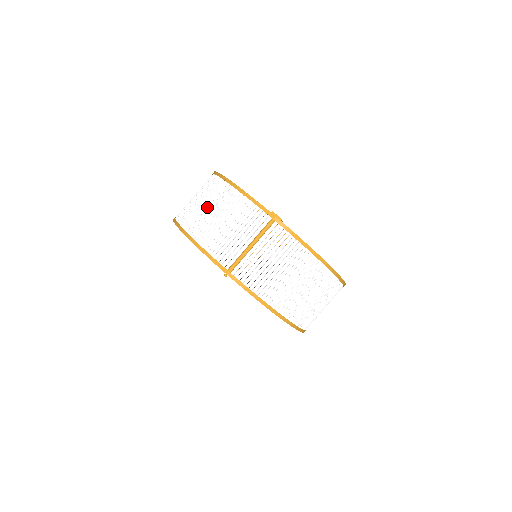
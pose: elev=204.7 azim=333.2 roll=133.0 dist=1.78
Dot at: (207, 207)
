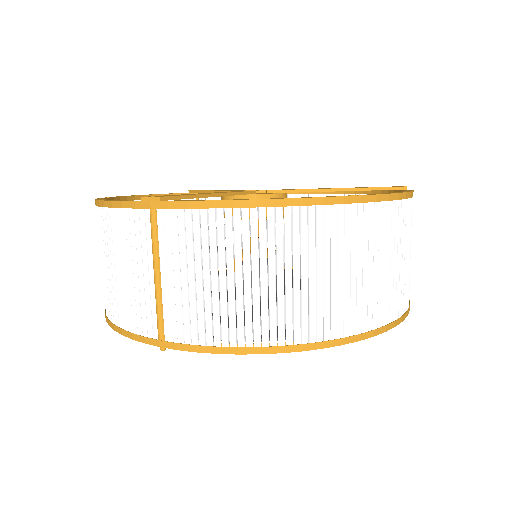
Dot at: (101, 260)
